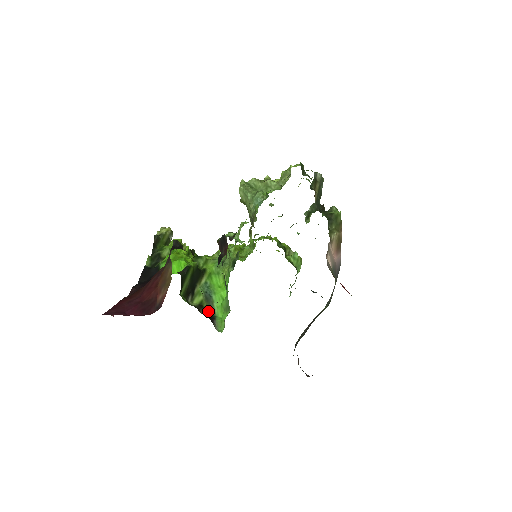
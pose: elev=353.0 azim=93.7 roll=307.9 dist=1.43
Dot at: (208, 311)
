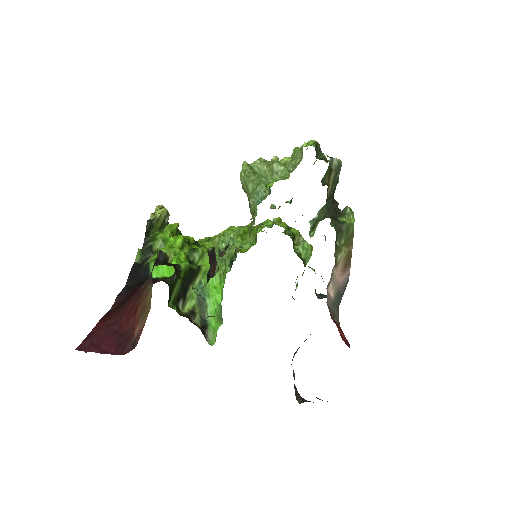
Dot at: (200, 318)
